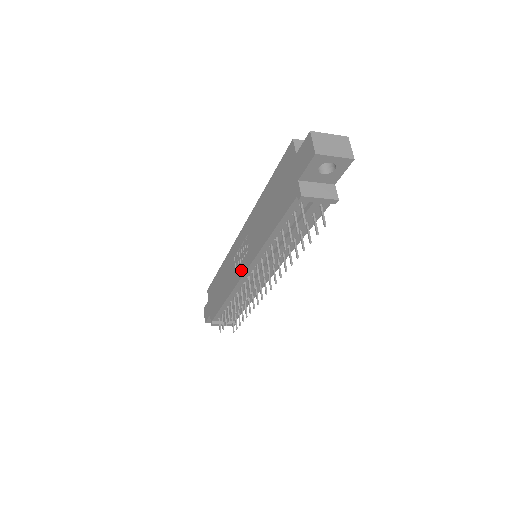
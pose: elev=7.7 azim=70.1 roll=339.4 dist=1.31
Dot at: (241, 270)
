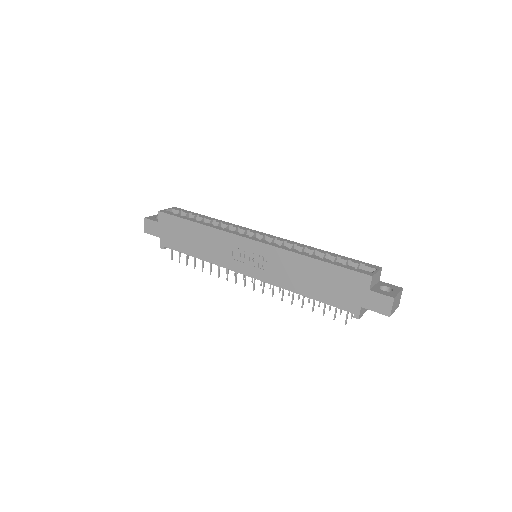
Dot at: (244, 269)
